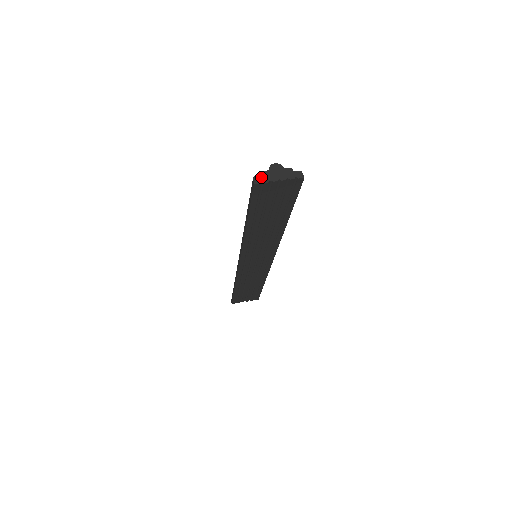
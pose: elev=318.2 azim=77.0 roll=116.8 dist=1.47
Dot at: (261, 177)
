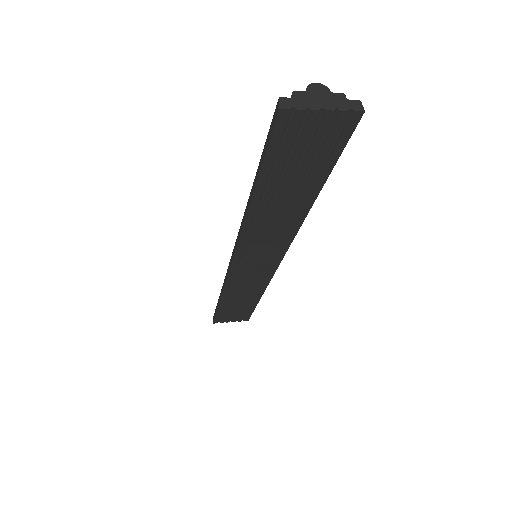
Dot at: (292, 100)
